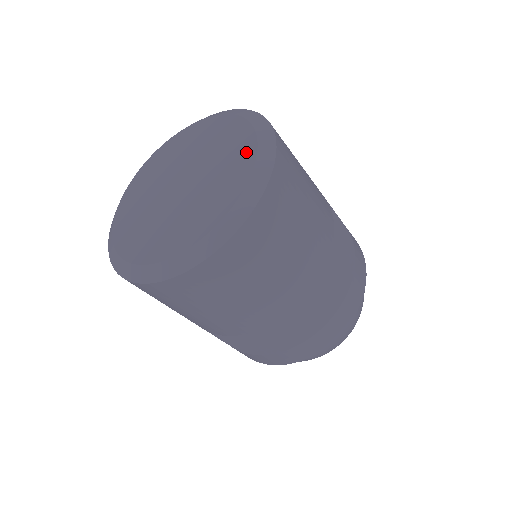
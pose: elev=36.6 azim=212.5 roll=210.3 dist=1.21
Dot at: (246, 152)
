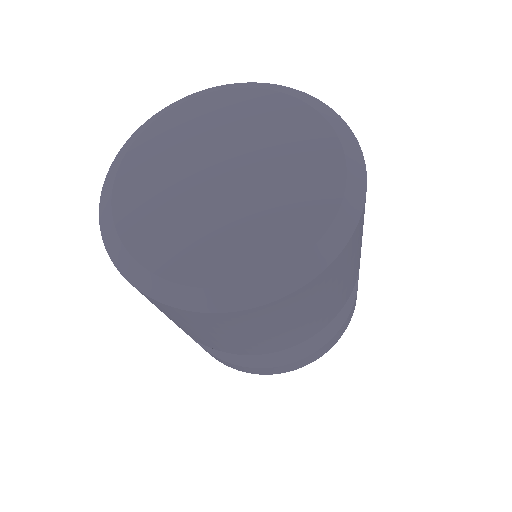
Dot at: (310, 225)
